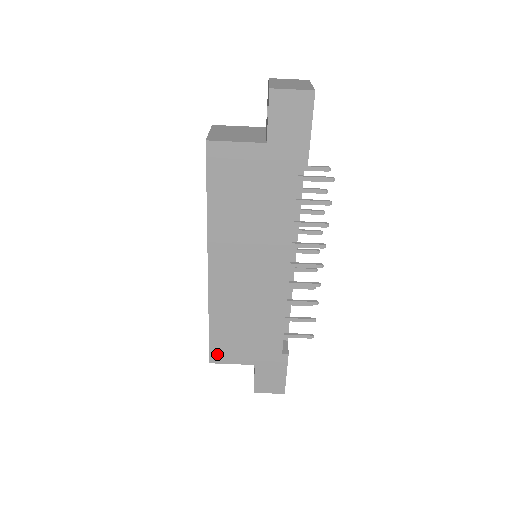
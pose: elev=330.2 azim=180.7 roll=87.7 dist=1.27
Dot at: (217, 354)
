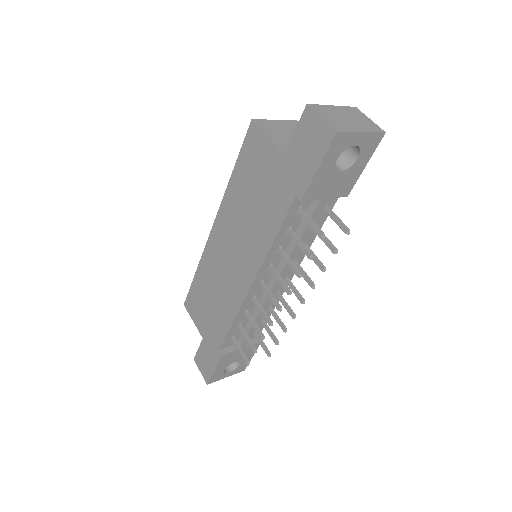
Dot at: (190, 303)
